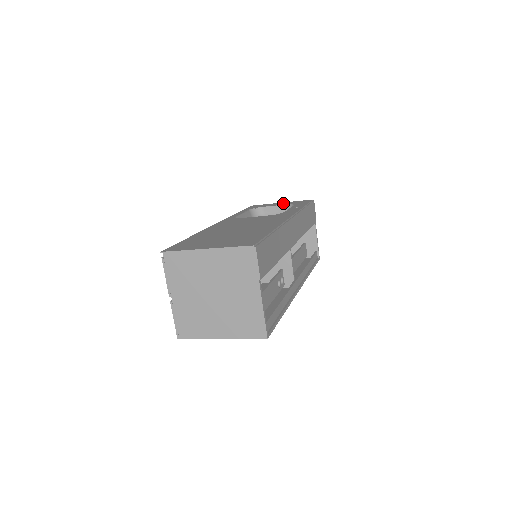
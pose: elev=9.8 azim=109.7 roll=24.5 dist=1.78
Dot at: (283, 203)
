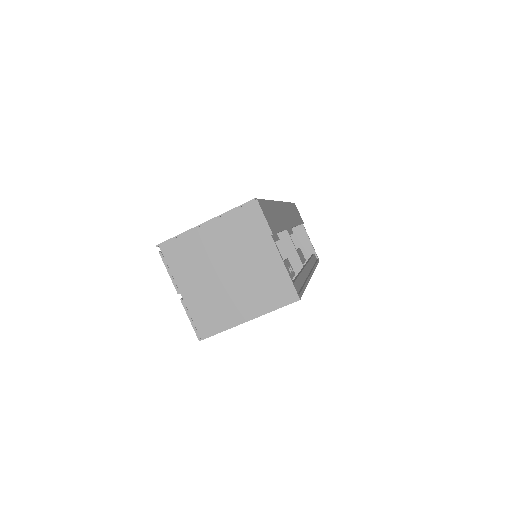
Dot at: occluded
